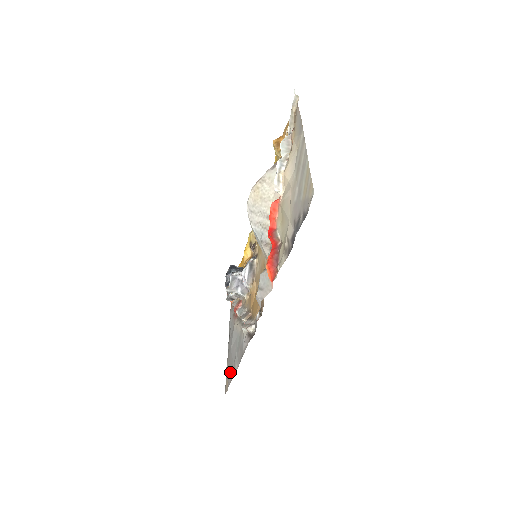
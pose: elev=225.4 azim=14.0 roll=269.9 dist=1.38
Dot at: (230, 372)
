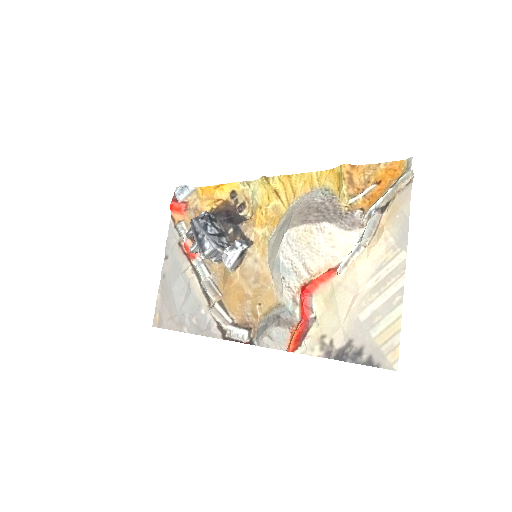
Dot at: (168, 314)
